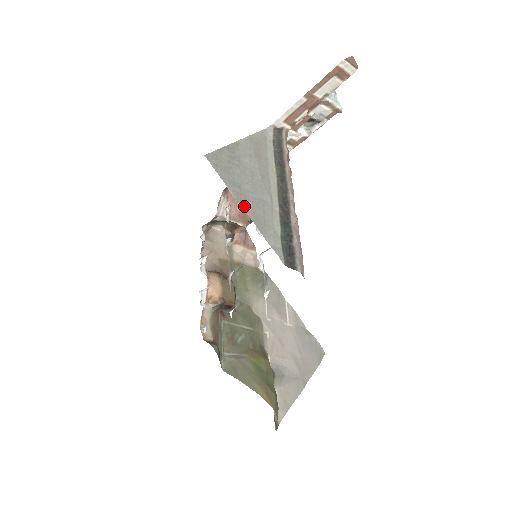
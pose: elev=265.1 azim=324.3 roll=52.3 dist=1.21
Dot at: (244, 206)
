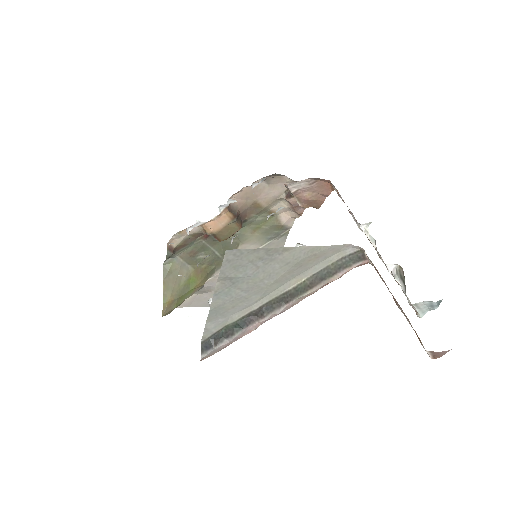
Dot at: (217, 297)
